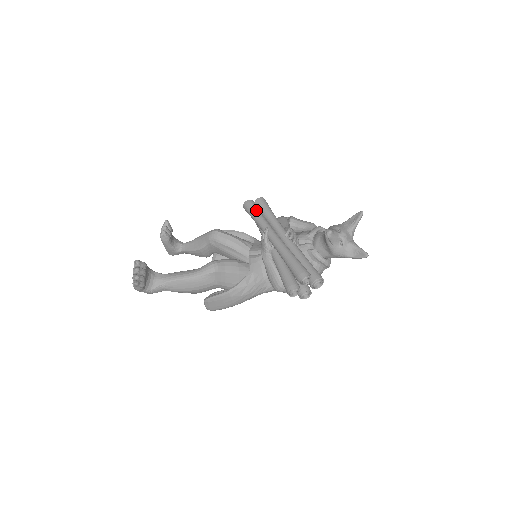
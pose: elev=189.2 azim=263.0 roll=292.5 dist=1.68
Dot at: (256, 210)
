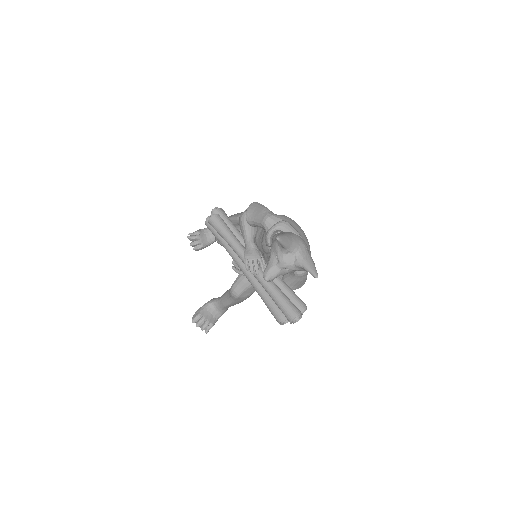
Dot at: (216, 236)
